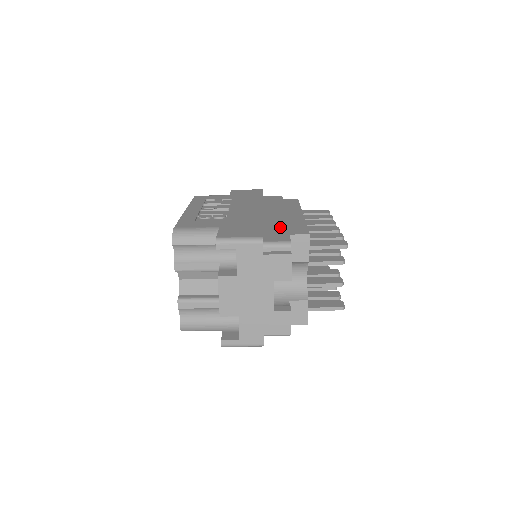
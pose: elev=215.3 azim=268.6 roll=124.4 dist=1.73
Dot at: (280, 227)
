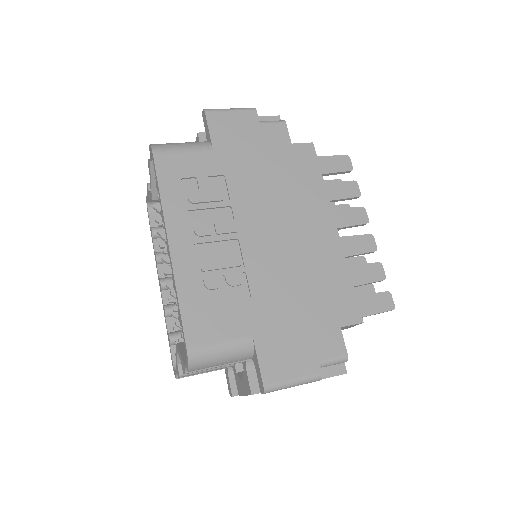
Dot at: (322, 297)
